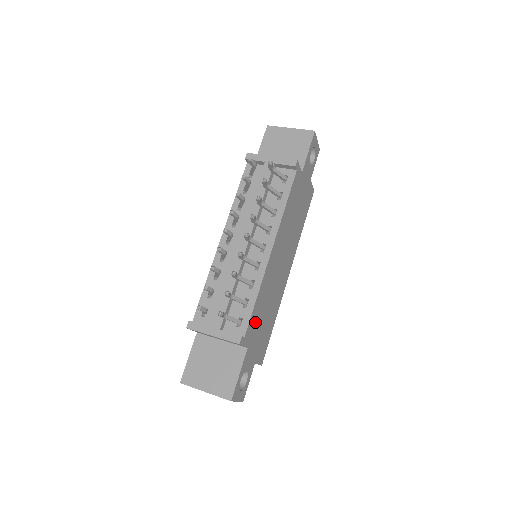
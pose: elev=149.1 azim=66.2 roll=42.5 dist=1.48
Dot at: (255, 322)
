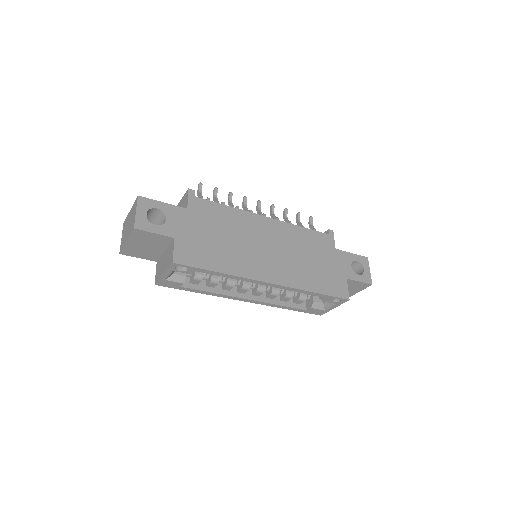
Dot at: (210, 215)
